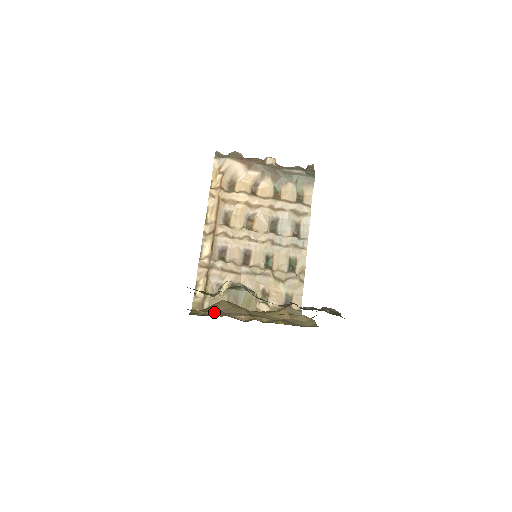
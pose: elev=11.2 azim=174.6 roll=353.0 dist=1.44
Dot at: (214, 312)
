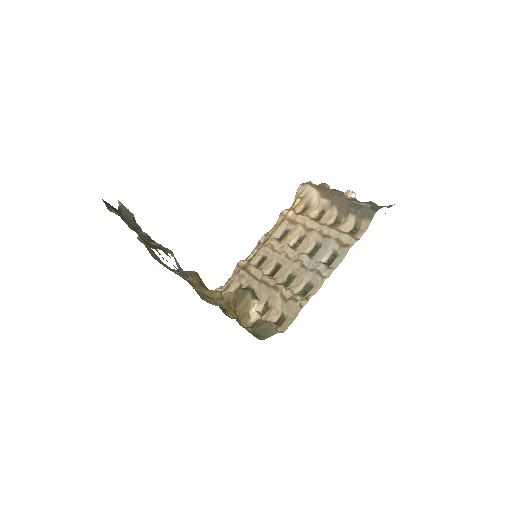
Dot at: (171, 269)
